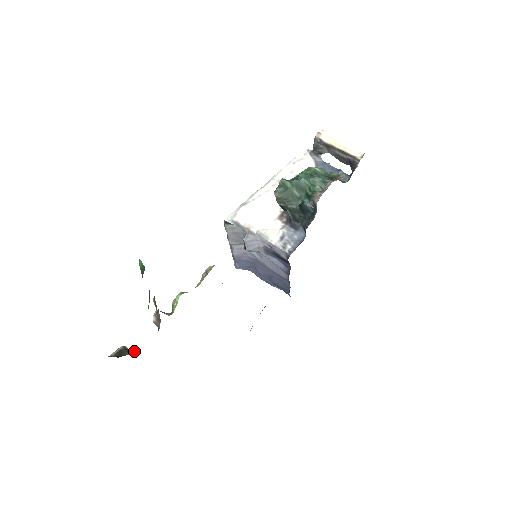
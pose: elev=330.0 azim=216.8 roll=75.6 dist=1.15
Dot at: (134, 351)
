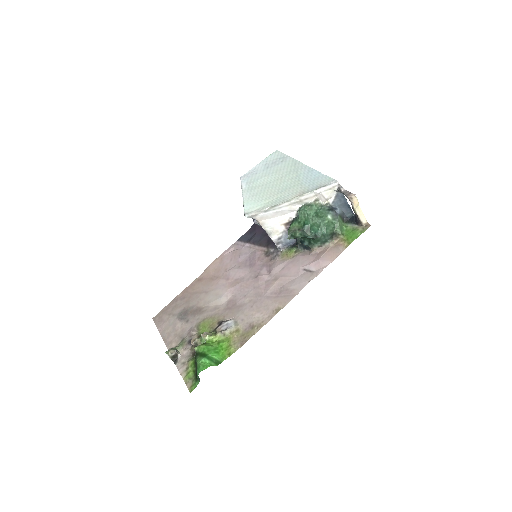
Dot at: (180, 356)
